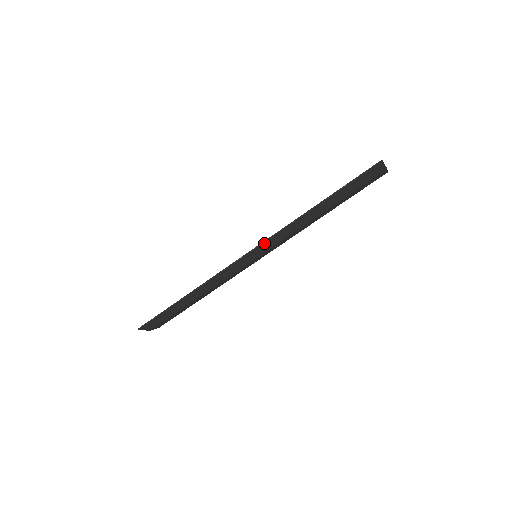
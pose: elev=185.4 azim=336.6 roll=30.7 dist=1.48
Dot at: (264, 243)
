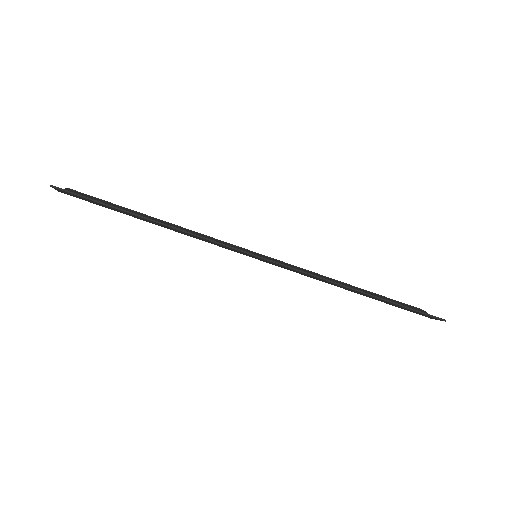
Dot at: (283, 265)
